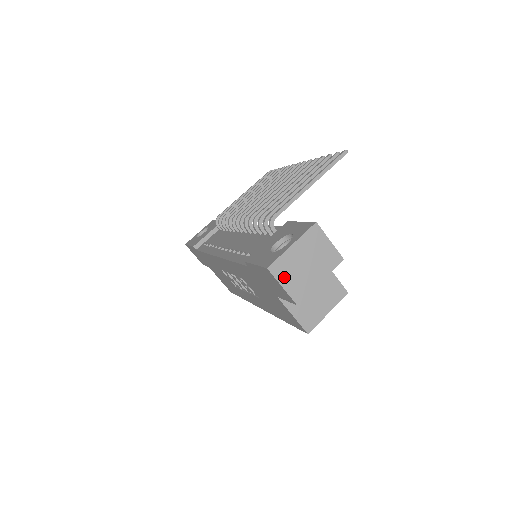
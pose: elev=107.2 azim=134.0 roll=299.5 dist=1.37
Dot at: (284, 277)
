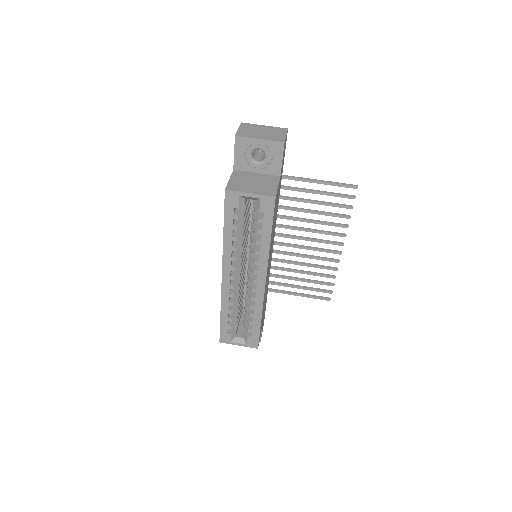
Dot at: (244, 128)
